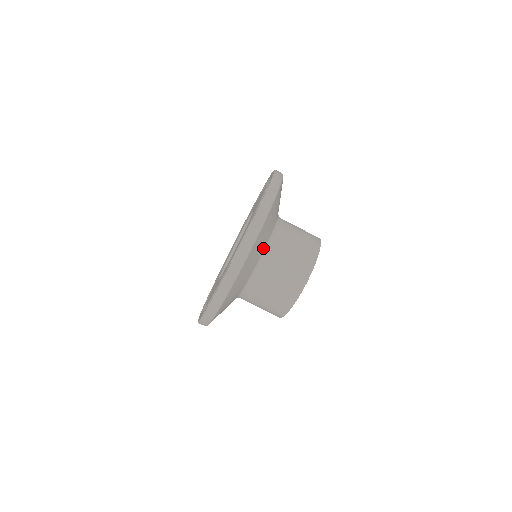
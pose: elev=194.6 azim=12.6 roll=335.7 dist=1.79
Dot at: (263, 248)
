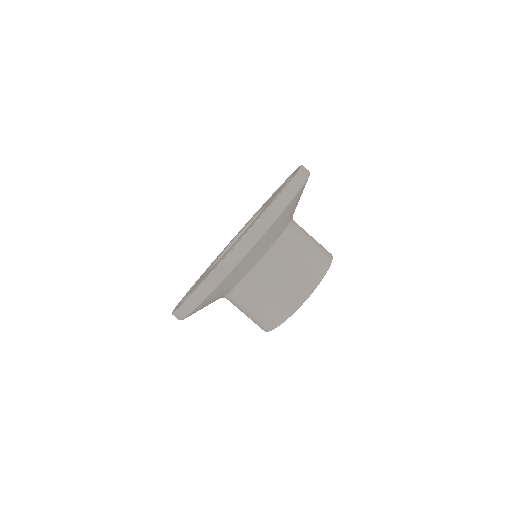
Dot at: (267, 248)
